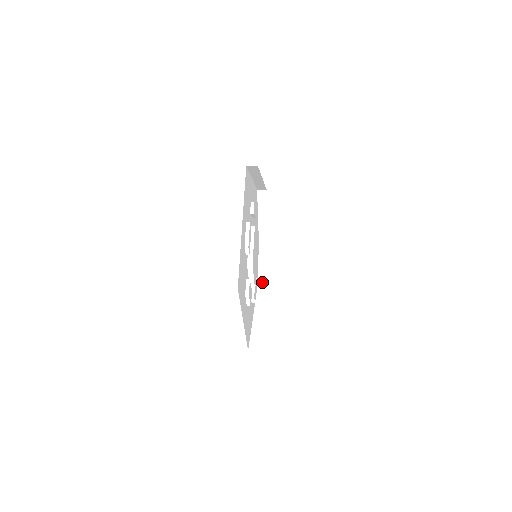
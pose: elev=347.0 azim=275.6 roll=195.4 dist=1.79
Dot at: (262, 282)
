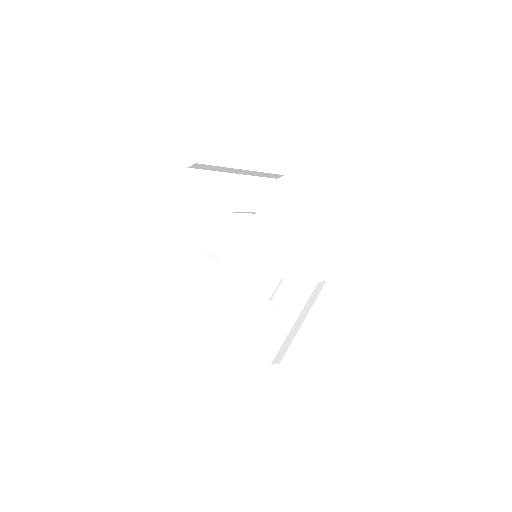
Dot at: (321, 279)
